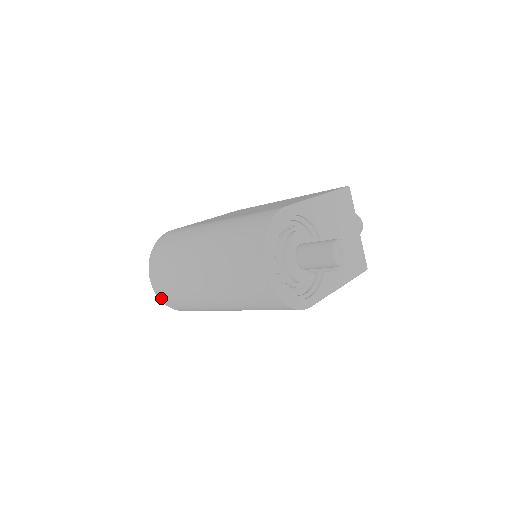
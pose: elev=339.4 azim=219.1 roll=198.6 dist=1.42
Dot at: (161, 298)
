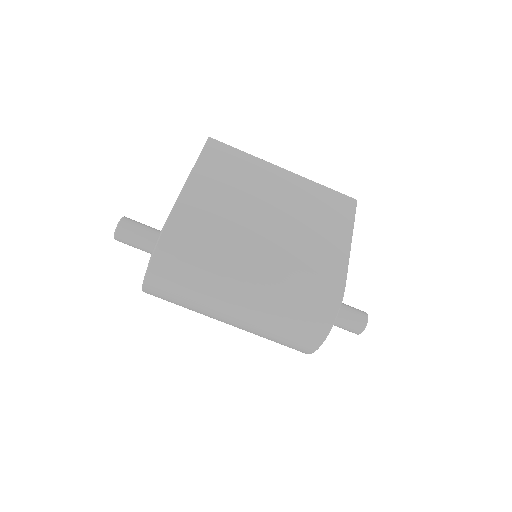
Dot at: (147, 293)
